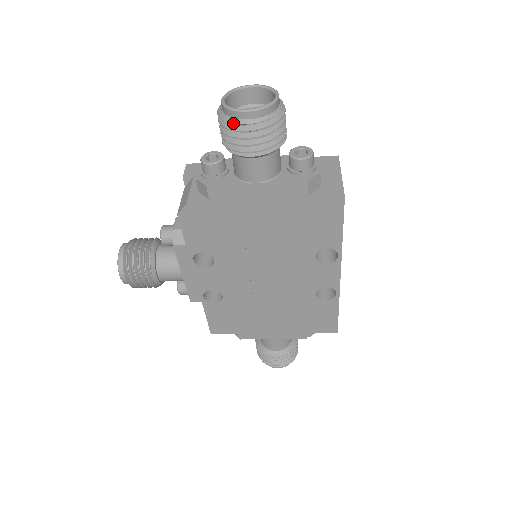
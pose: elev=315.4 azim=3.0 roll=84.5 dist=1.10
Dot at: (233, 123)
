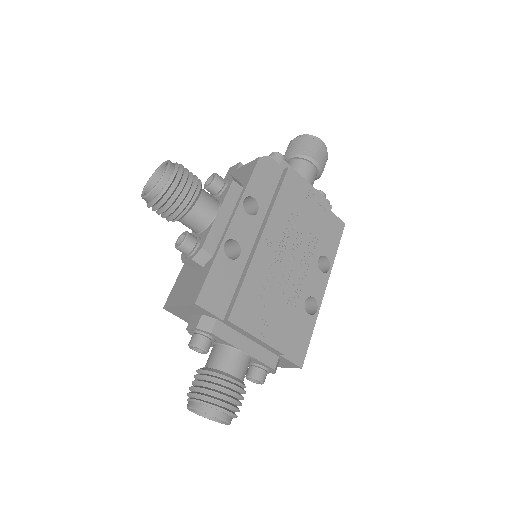
Dot at: (315, 139)
